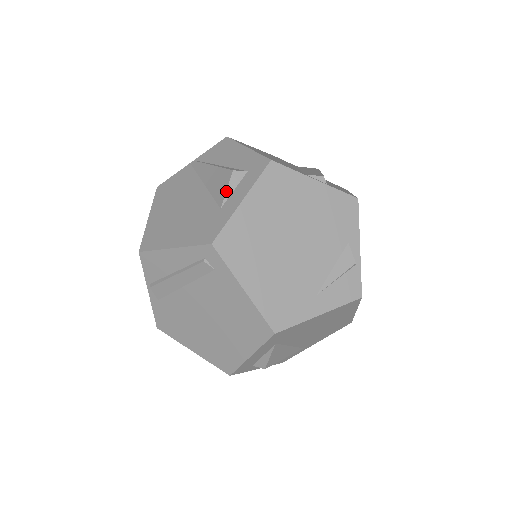
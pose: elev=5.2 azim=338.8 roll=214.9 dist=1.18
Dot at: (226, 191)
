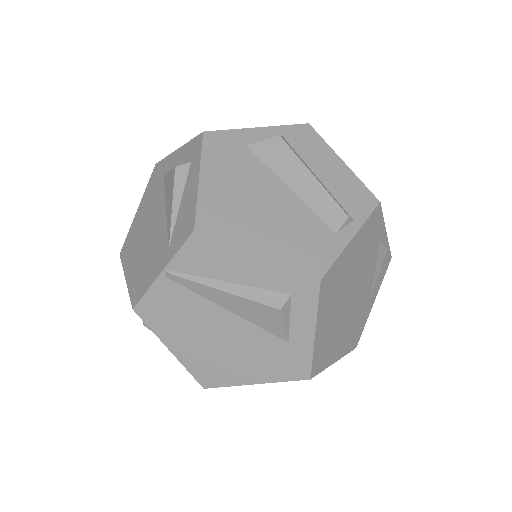
Dot at: (285, 328)
